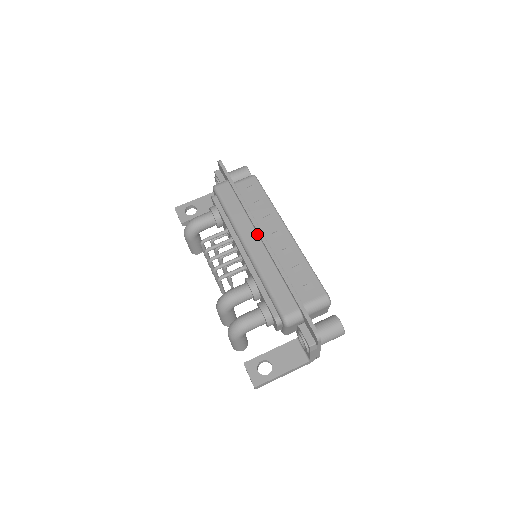
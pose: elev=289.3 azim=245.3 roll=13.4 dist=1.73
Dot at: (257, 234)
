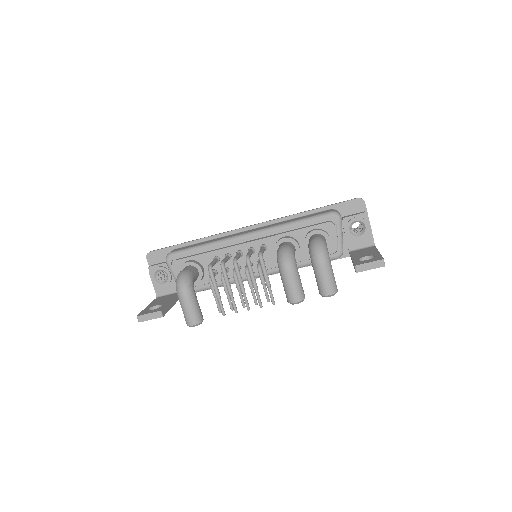
Dot at: (244, 231)
